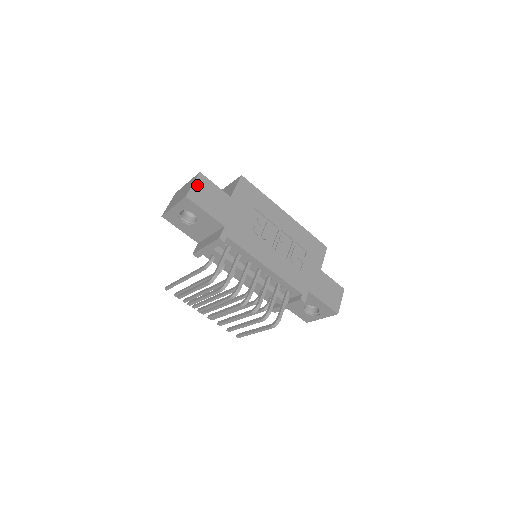
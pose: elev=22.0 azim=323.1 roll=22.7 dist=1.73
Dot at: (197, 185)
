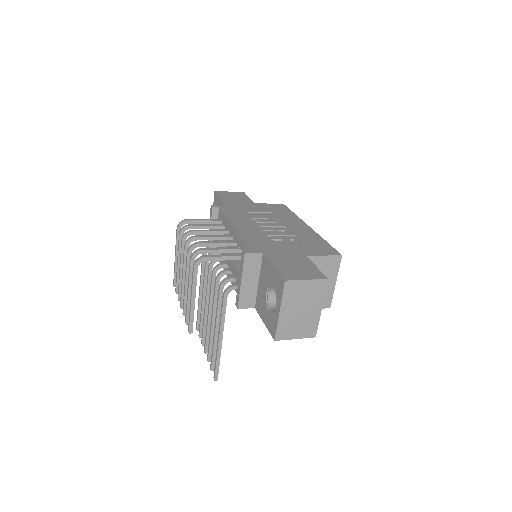
Dot at: (232, 193)
